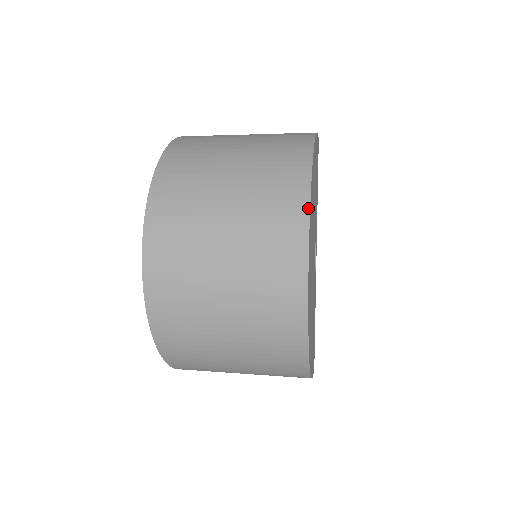
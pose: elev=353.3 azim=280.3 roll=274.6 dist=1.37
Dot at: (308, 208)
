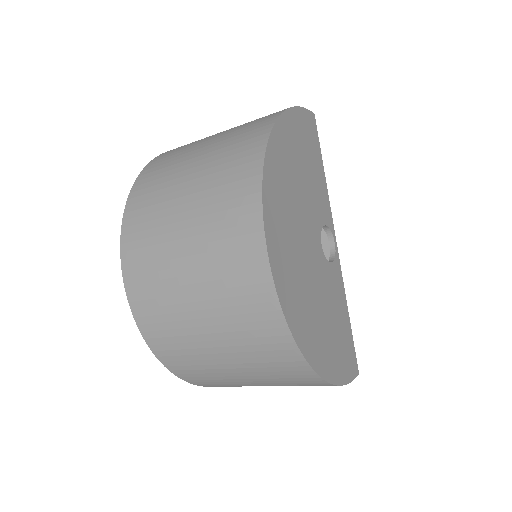
Dot at: (260, 191)
